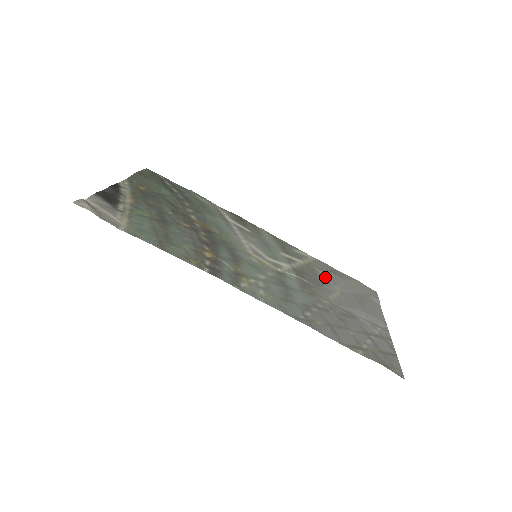
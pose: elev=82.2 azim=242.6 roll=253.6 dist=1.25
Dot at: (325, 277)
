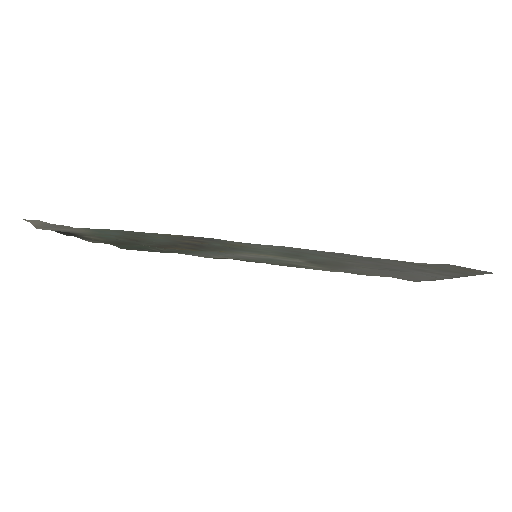
Dot at: occluded
